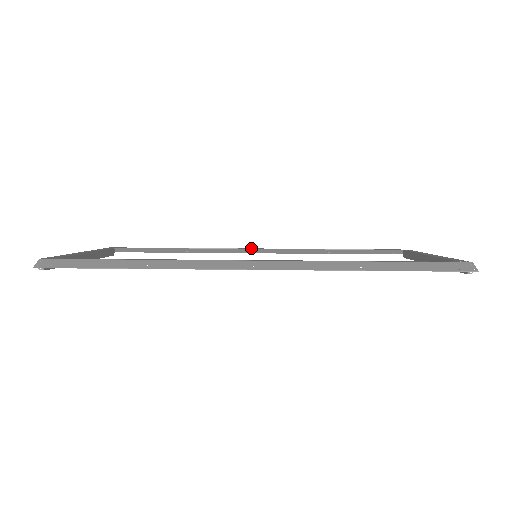
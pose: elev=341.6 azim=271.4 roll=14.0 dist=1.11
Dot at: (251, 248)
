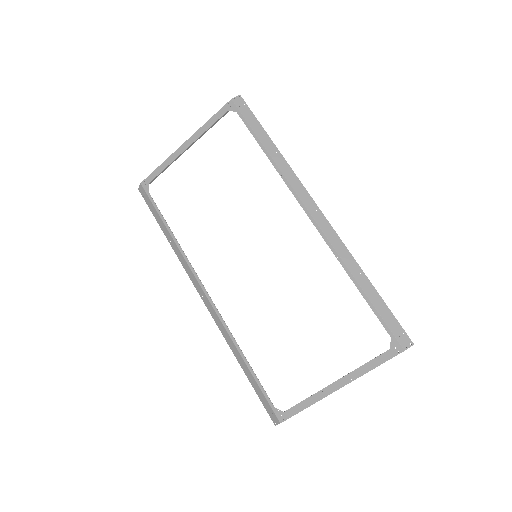
Dot at: (305, 209)
